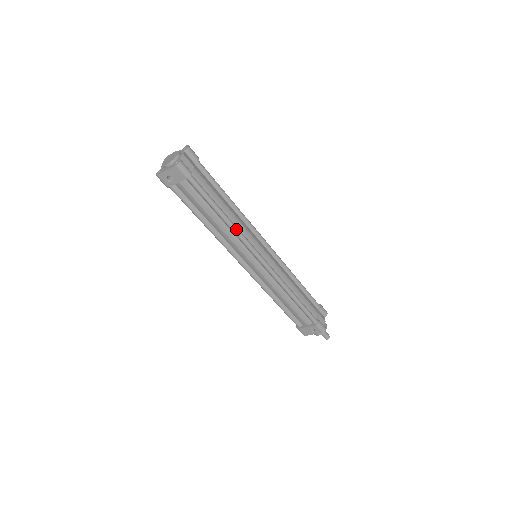
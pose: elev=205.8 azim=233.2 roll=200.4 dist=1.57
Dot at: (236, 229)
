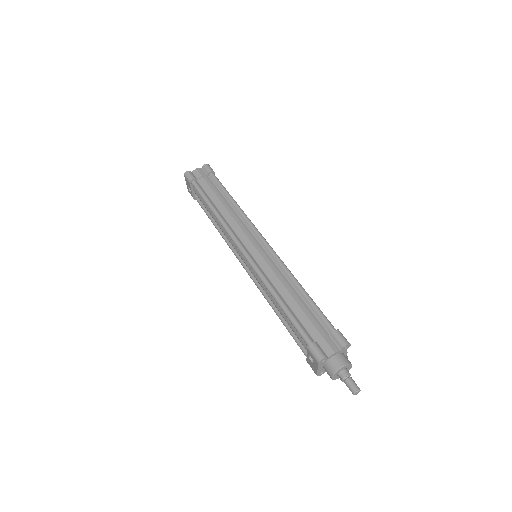
Dot at: (221, 221)
